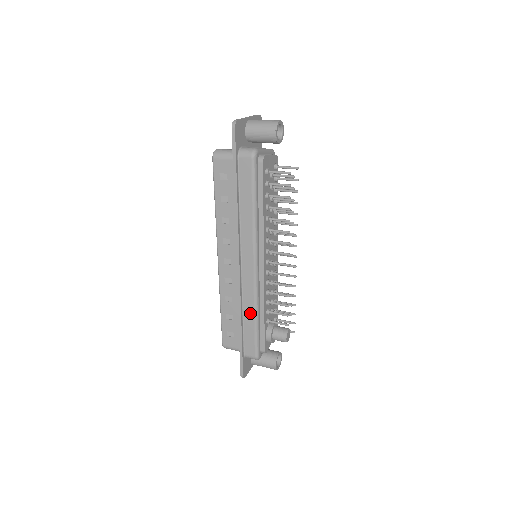
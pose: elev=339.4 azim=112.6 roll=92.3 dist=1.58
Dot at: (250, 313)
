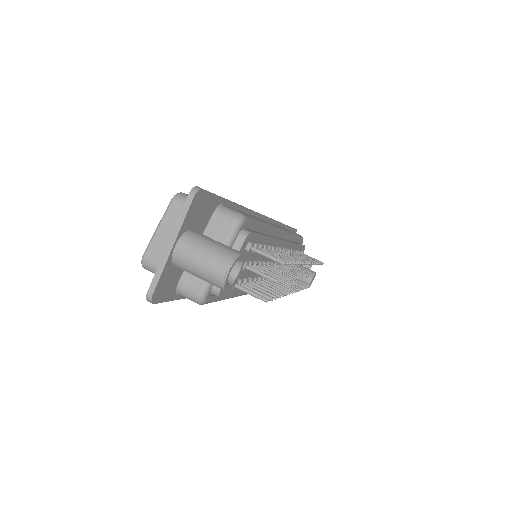
Dot at: occluded
